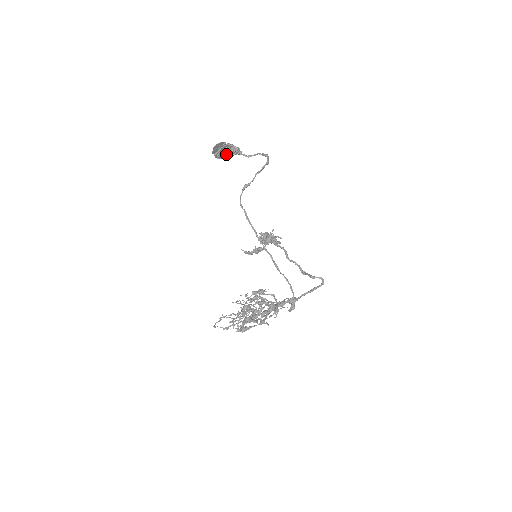
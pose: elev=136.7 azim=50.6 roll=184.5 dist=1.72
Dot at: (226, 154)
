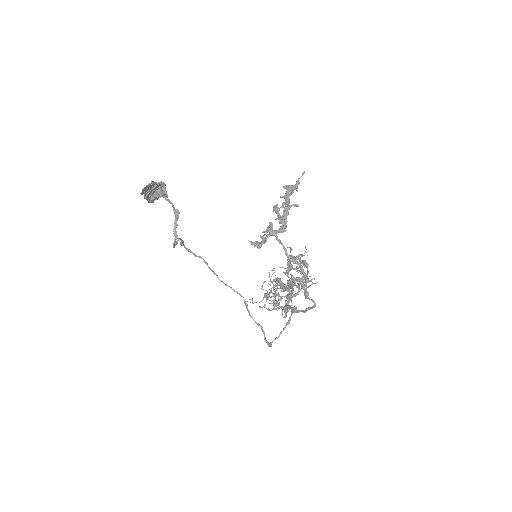
Dot at: (156, 198)
